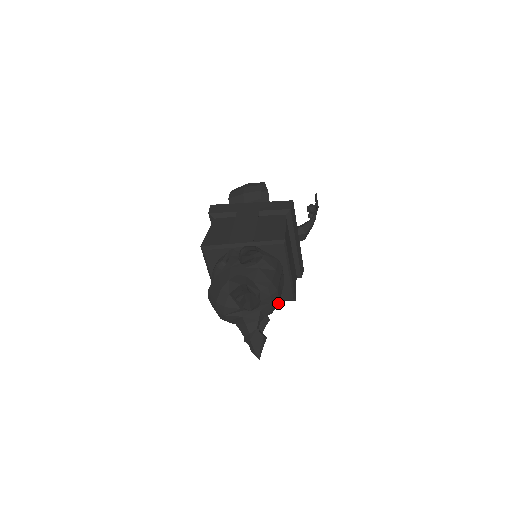
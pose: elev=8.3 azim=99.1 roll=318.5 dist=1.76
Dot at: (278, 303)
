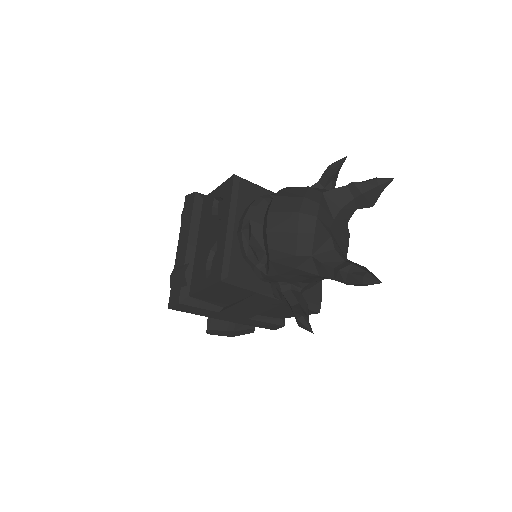
Dot at: occluded
